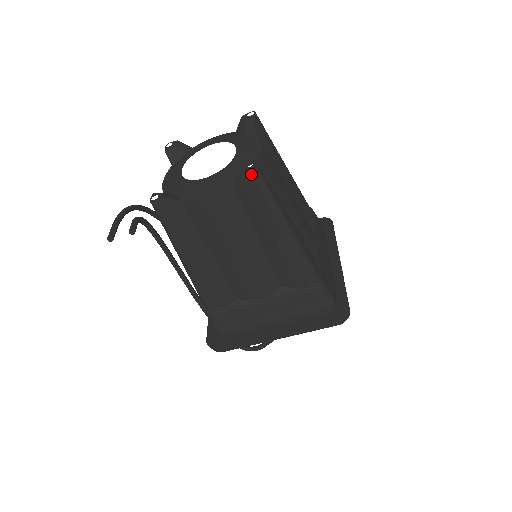
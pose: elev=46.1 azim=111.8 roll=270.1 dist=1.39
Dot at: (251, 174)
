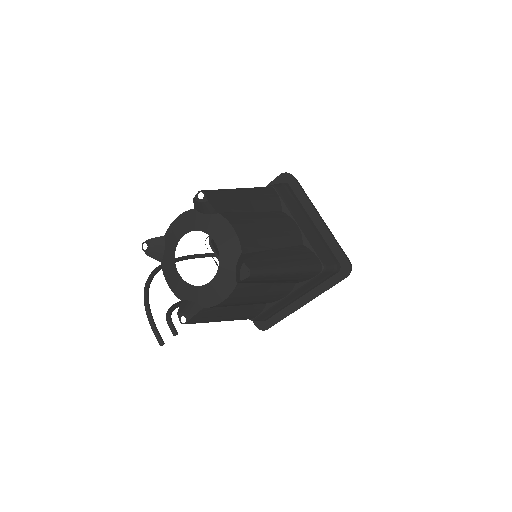
Dot at: (251, 278)
